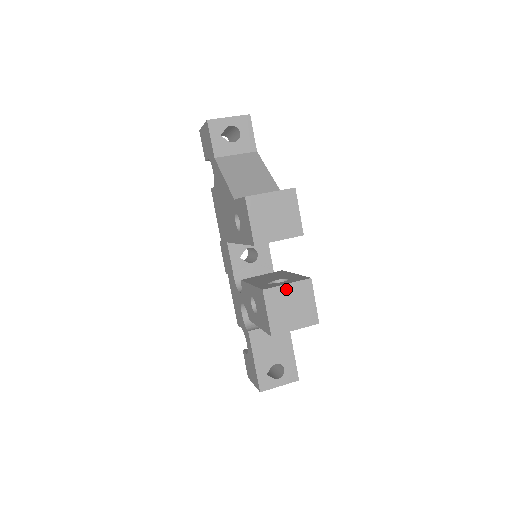
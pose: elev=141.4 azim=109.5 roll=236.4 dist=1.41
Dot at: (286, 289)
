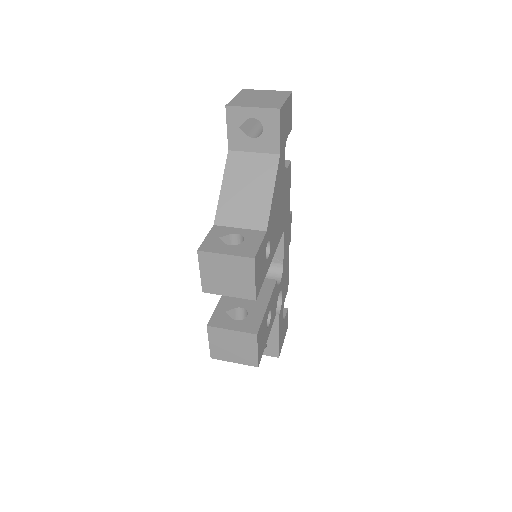
Dot at: (230, 333)
